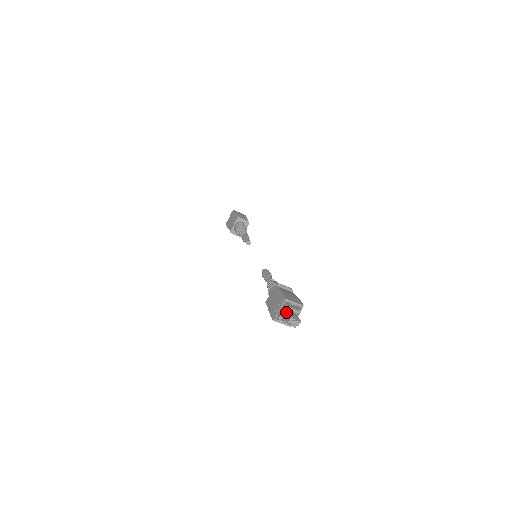
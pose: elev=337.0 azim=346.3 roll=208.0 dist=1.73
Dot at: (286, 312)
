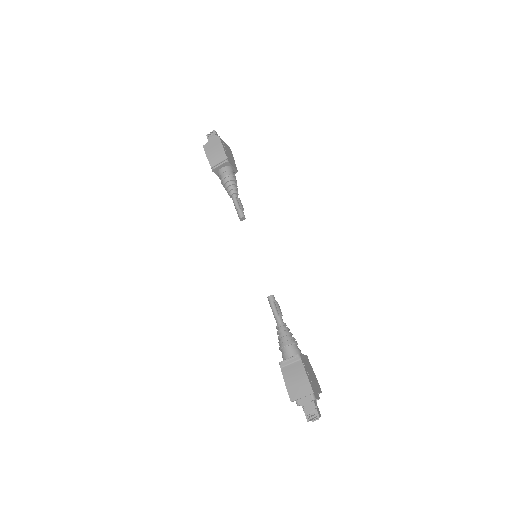
Dot at: (302, 406)
